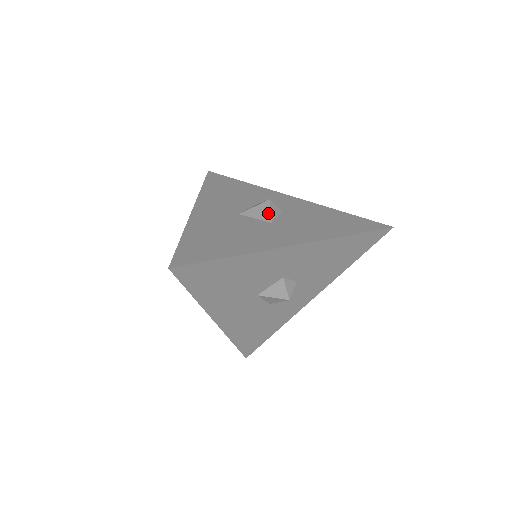
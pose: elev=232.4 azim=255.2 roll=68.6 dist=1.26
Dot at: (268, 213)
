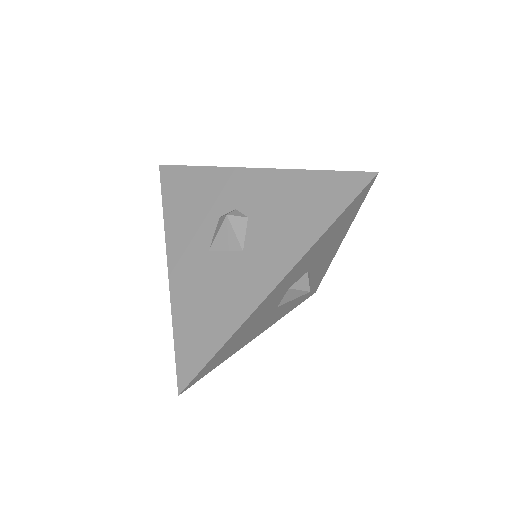
Dot at: (233, 238)
